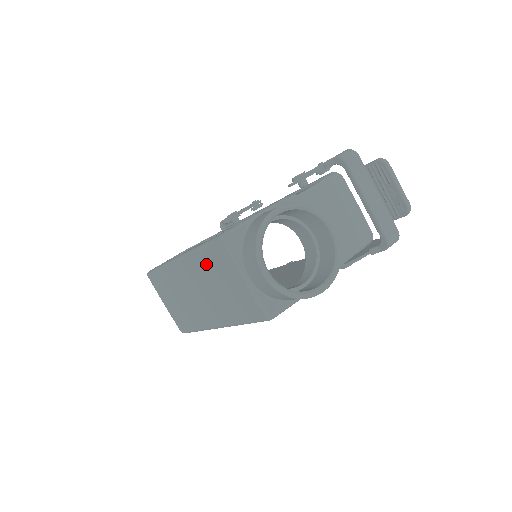
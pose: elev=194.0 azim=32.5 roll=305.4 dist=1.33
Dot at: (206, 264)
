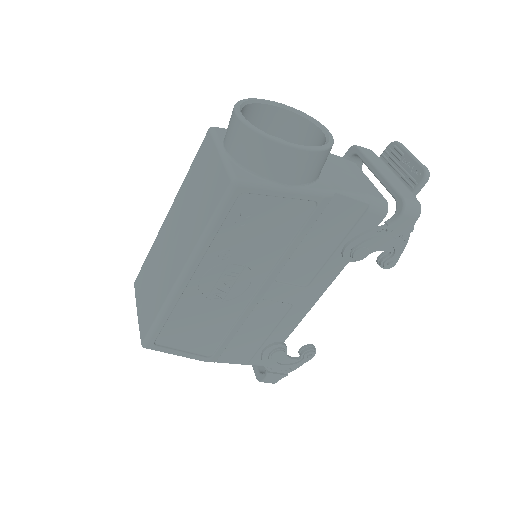
Dot at: (190, 181)
